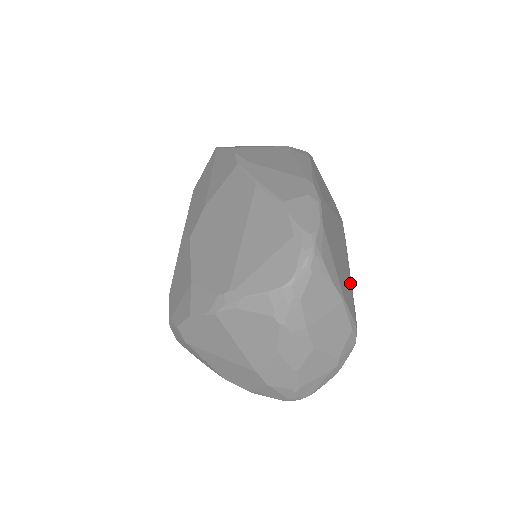
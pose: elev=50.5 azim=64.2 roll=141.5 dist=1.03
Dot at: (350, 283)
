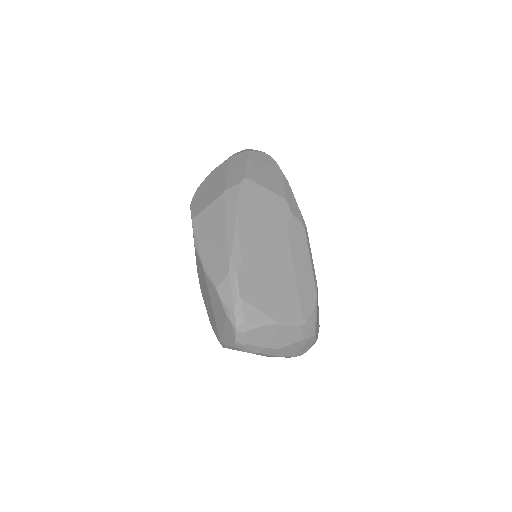
Dot at: (298, 285)
